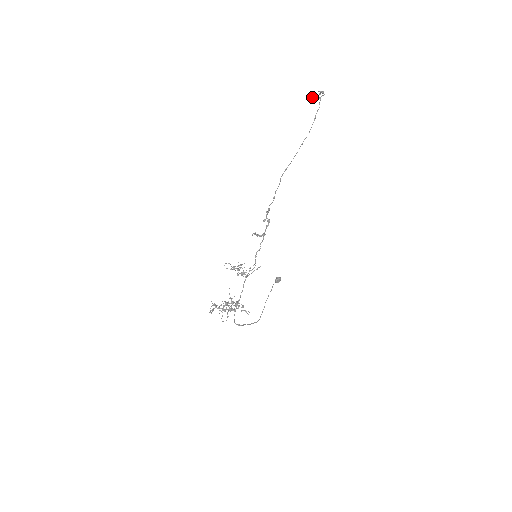
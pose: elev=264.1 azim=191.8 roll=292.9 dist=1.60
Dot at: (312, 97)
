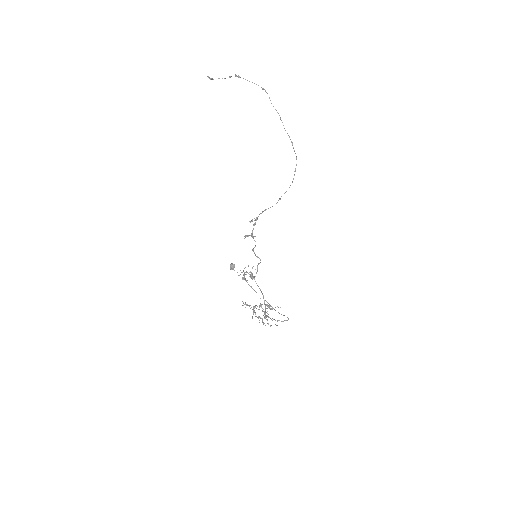
Dot at: (212, 78)
